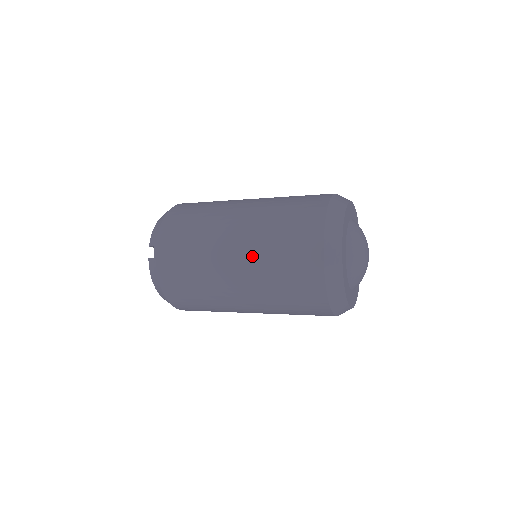
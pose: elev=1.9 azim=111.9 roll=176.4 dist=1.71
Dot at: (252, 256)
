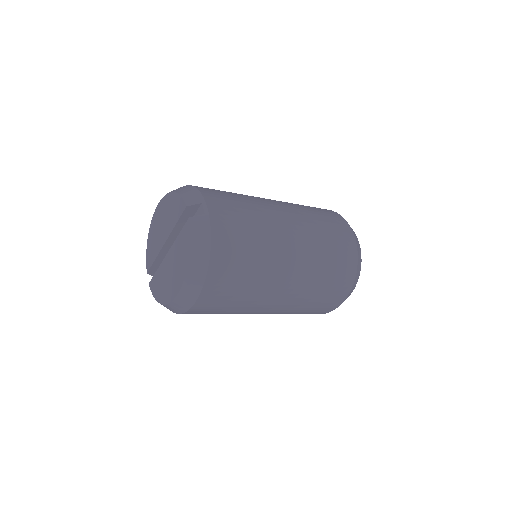
Dot at: (305, 227)
